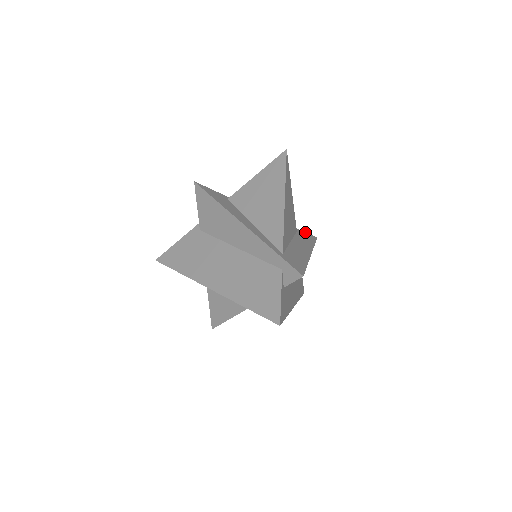
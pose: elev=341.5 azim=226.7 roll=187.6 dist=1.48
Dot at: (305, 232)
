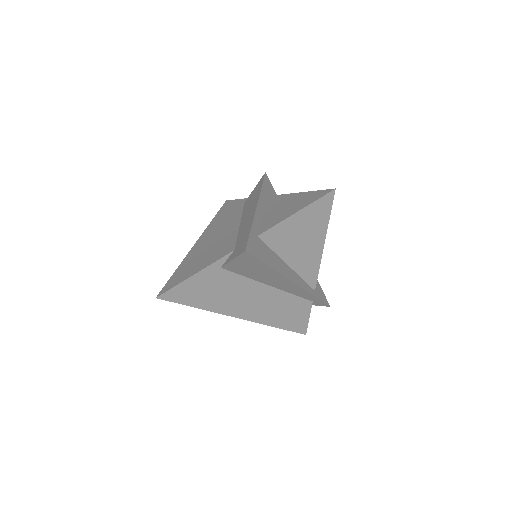
Dot at: (264, 179)
